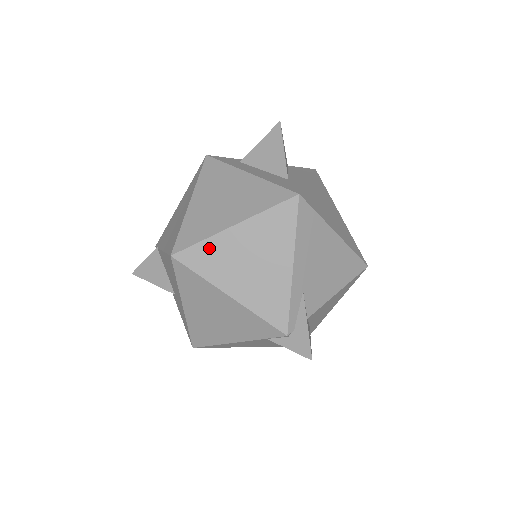
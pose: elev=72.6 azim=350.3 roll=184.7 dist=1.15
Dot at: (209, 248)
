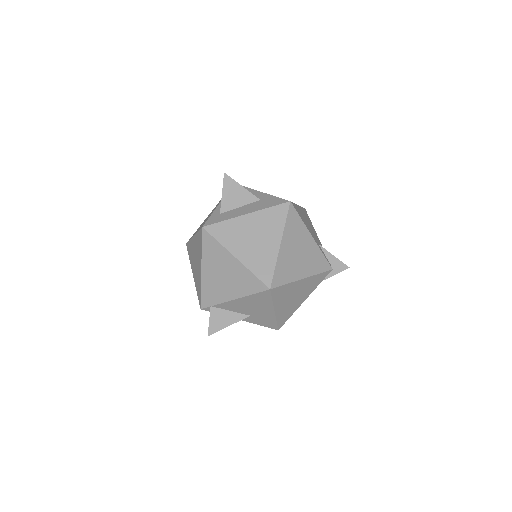
Dot at: (280, 267)
